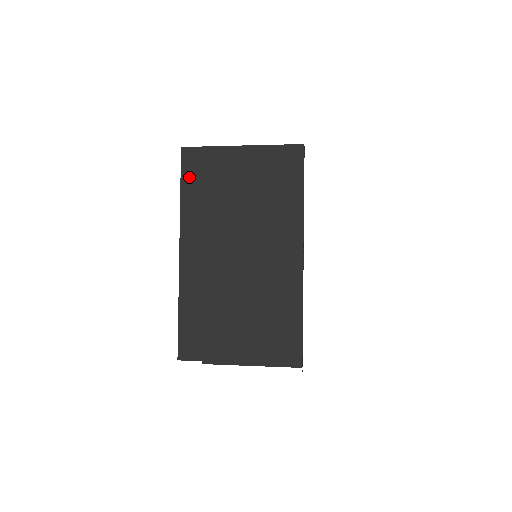
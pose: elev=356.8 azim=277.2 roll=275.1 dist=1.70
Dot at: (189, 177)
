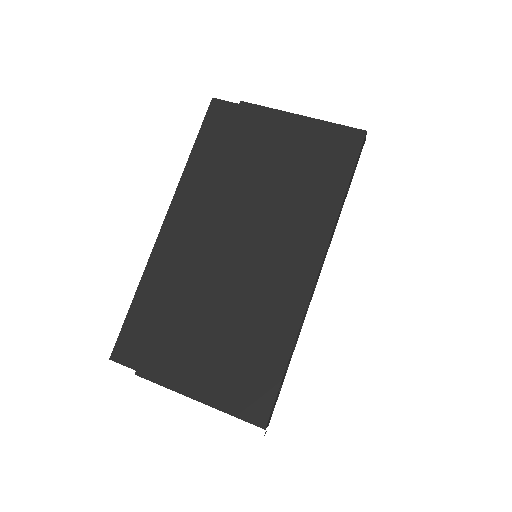
Dot at: (209, 135)
